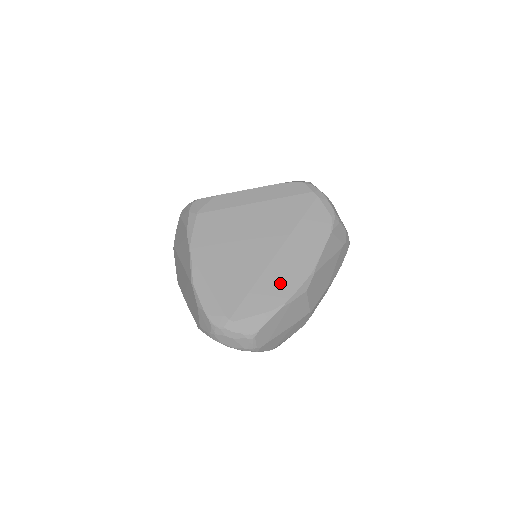
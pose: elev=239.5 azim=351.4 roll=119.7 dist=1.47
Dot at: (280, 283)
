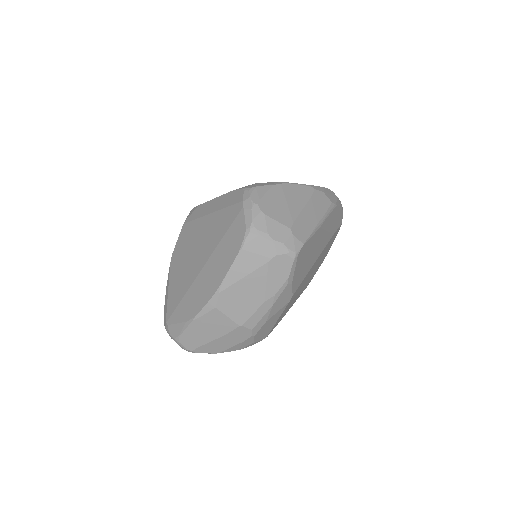
Dot at: (197, 297)
